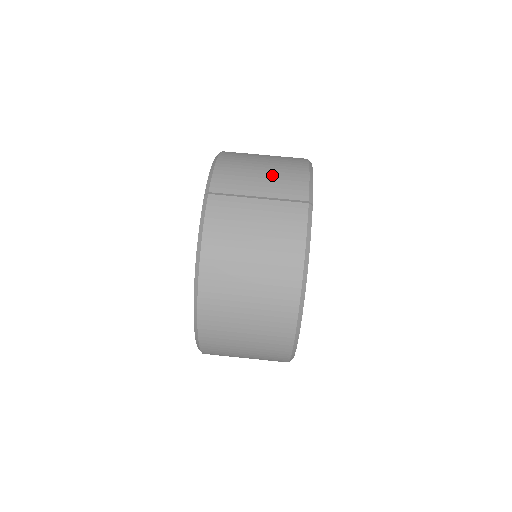
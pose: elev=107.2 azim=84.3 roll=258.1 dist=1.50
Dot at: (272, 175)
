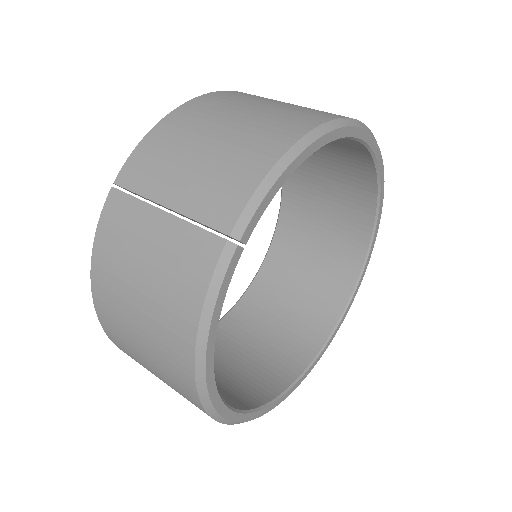
Dot at: (207, 166)
